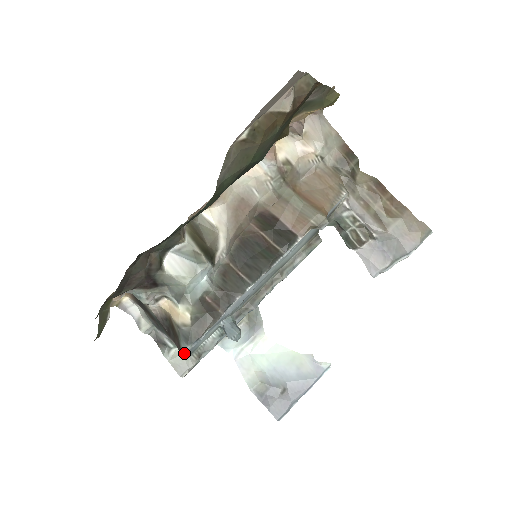
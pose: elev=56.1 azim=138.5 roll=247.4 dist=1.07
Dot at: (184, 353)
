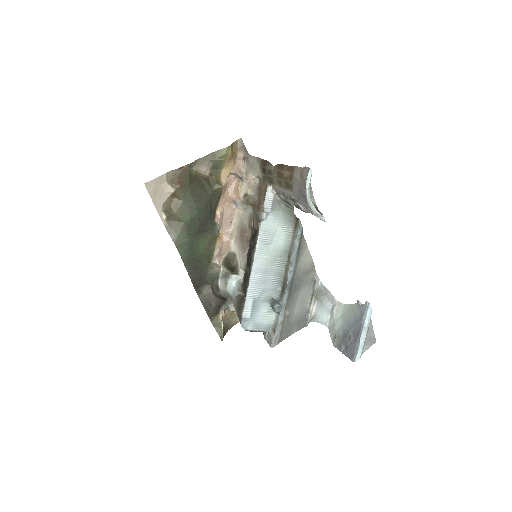
Dot at: (247, 330)
